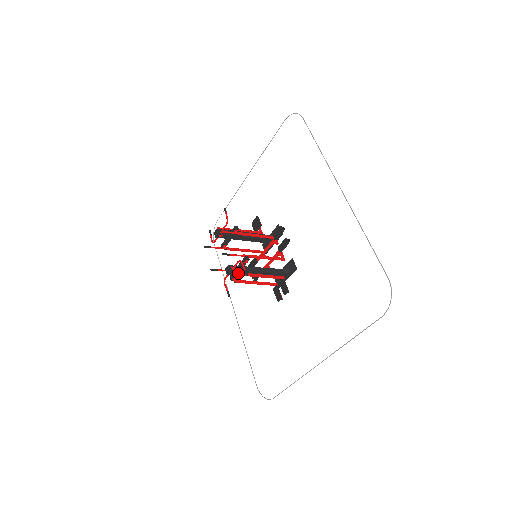
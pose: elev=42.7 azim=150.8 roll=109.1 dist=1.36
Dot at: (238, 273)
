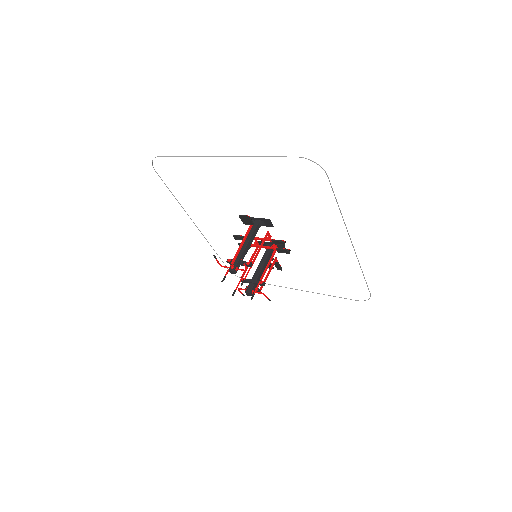
Dot at: occluded
